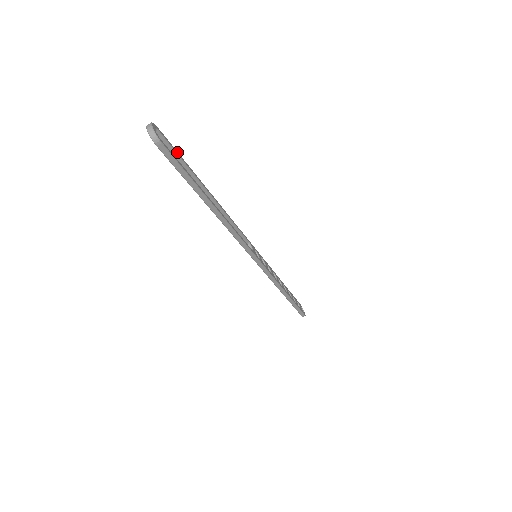
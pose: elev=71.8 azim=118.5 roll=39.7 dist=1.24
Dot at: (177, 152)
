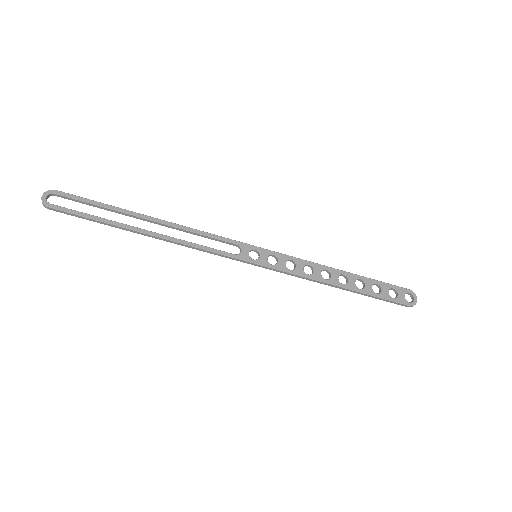
Dot at: (88, 200)
